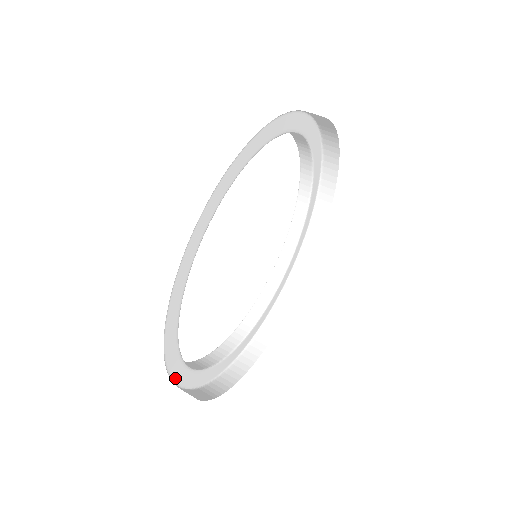
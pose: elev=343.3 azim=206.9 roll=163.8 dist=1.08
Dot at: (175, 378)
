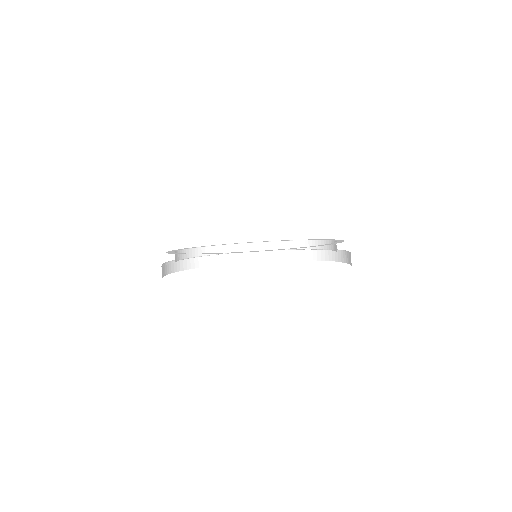
Dot at: occluded
